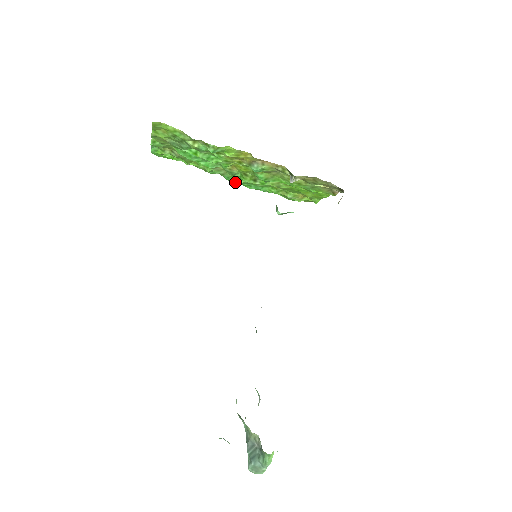
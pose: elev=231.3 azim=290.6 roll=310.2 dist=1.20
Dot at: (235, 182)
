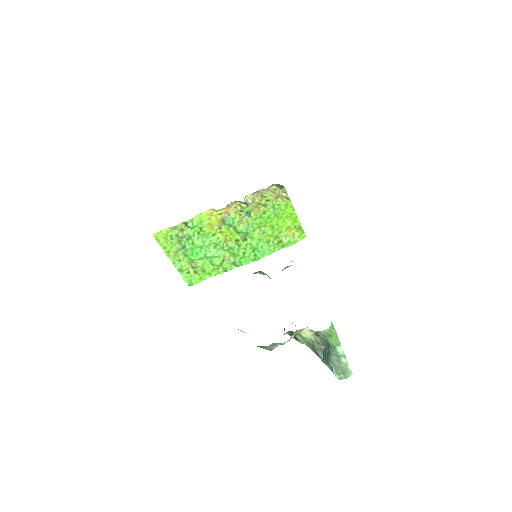
Dot at: (248, 263)
